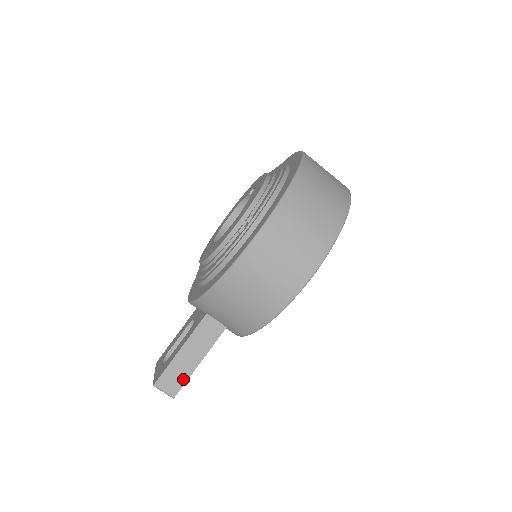
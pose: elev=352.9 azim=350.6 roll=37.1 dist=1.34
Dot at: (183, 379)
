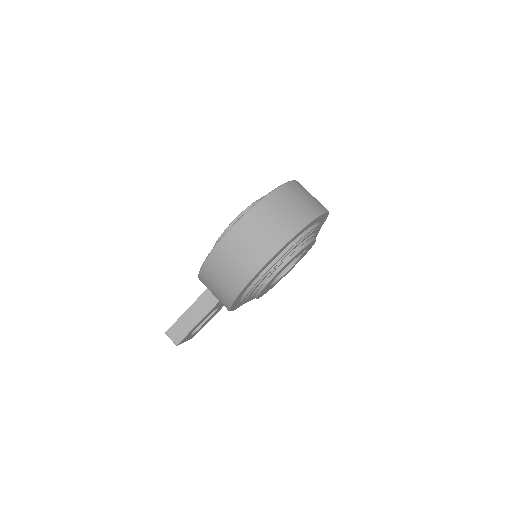
Dot at: (185, 333)
